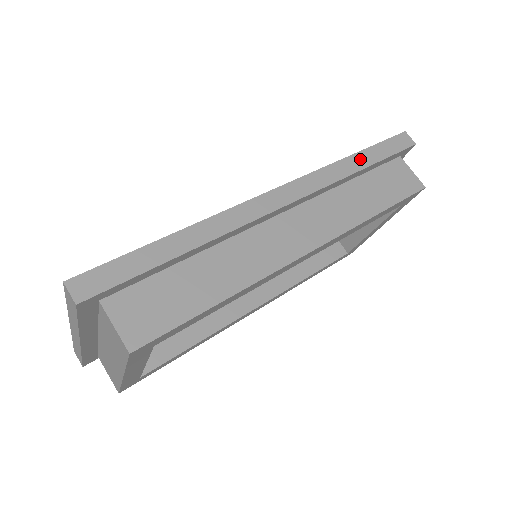
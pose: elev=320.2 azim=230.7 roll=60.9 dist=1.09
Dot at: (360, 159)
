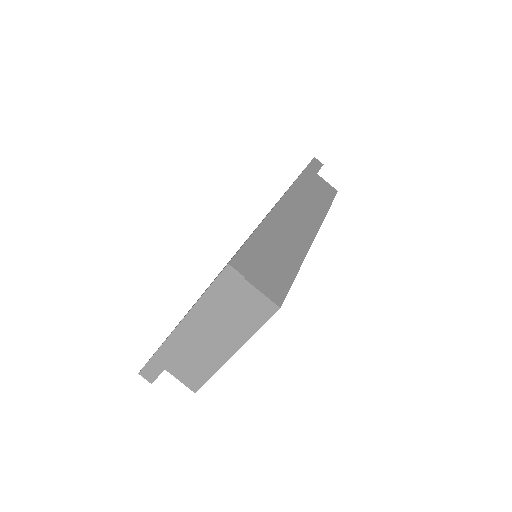
Dot at: (307, 174)
